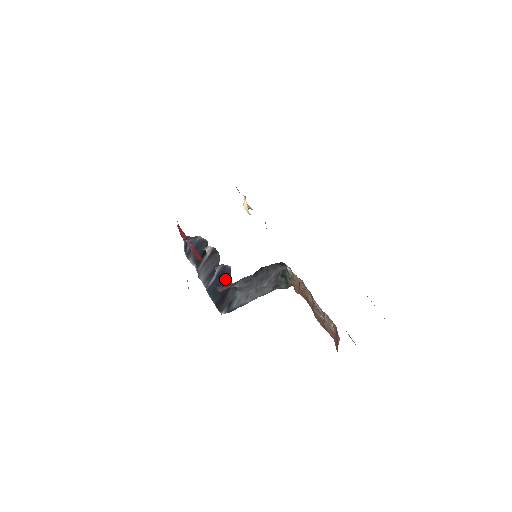
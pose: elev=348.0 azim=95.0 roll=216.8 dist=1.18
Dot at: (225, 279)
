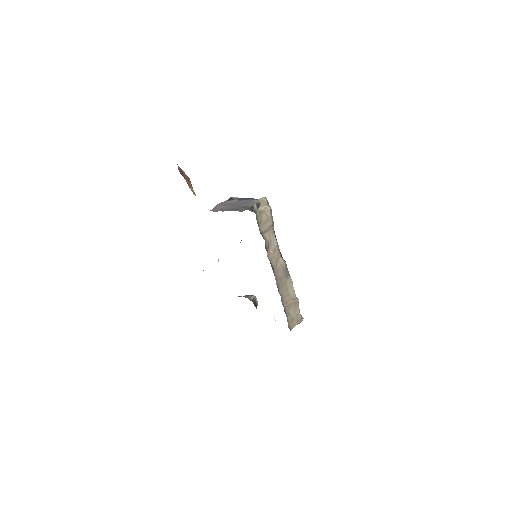
Dot at: occluded
